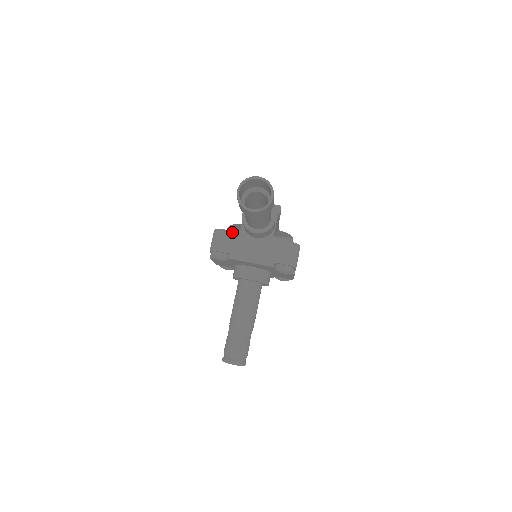
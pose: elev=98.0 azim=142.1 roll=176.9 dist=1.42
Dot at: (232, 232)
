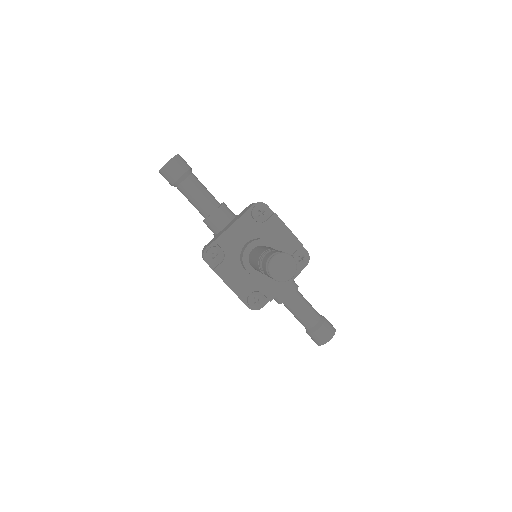
Dot at: (210, 241)
